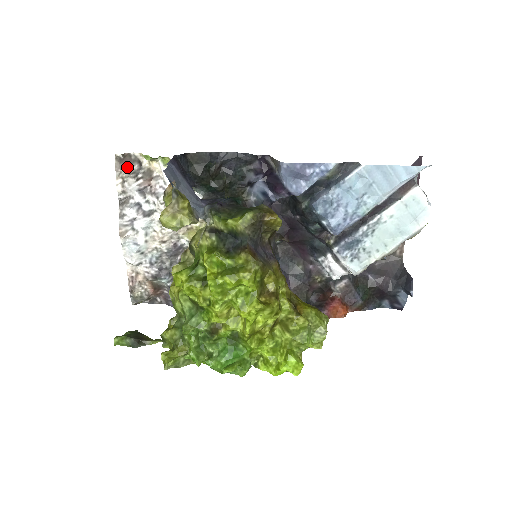
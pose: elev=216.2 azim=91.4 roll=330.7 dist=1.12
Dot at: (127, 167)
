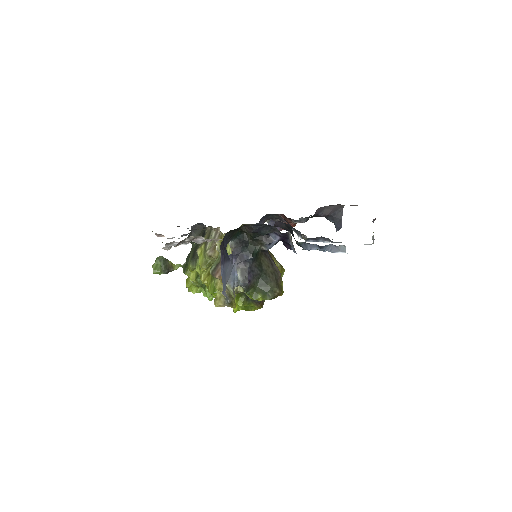
Dot at: (179, 244)
